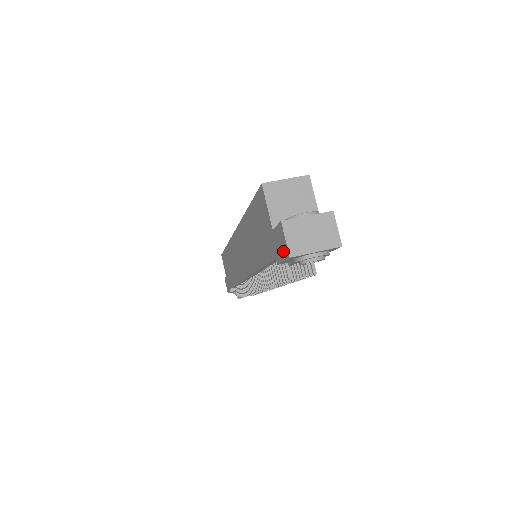
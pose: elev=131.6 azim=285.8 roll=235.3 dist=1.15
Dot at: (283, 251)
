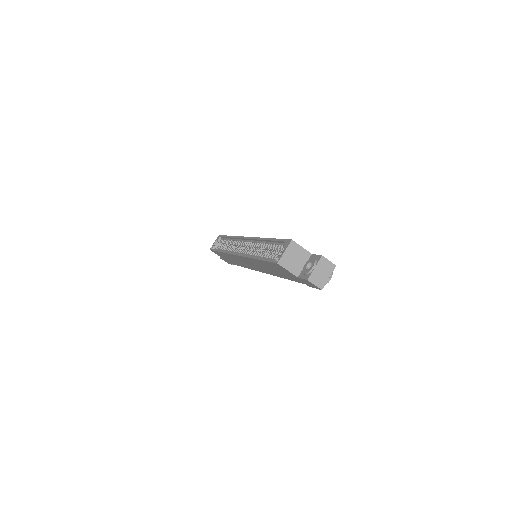
Dot at: (314, 286)
